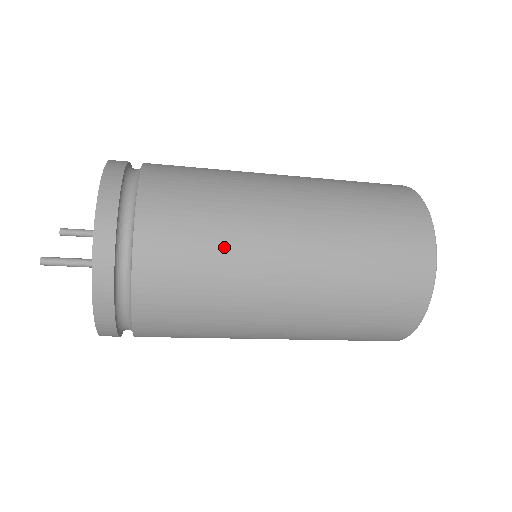
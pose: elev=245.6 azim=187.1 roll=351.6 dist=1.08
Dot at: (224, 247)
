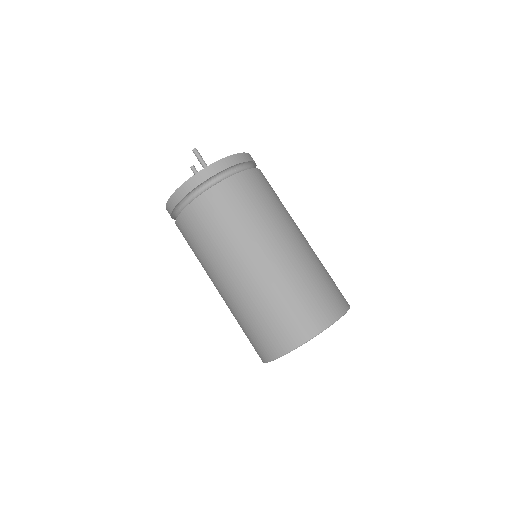
Dot at: (272, 209)
